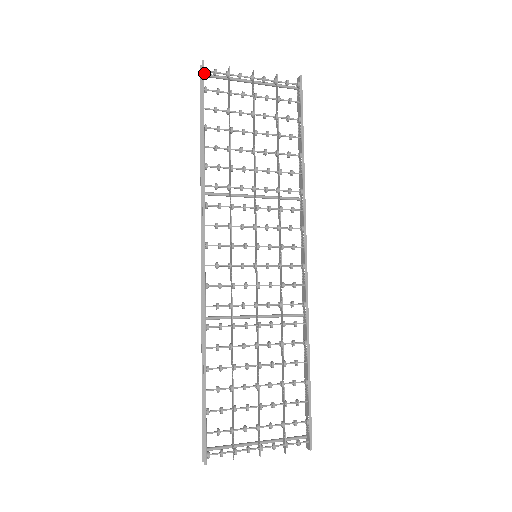
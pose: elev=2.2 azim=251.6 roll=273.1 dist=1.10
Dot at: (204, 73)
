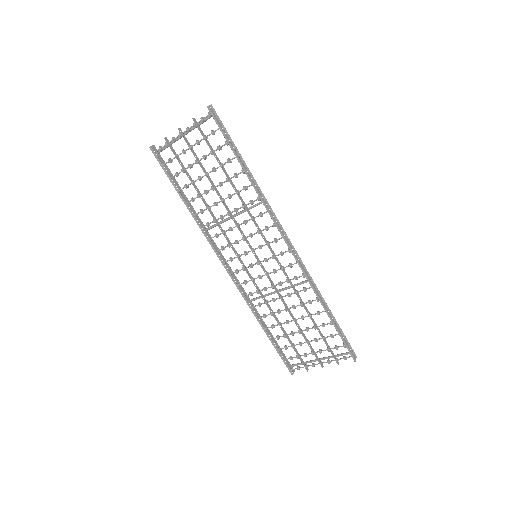
Dot at: (157, 151)
